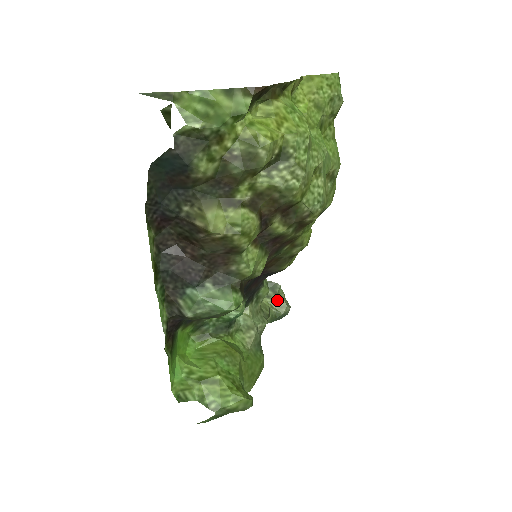
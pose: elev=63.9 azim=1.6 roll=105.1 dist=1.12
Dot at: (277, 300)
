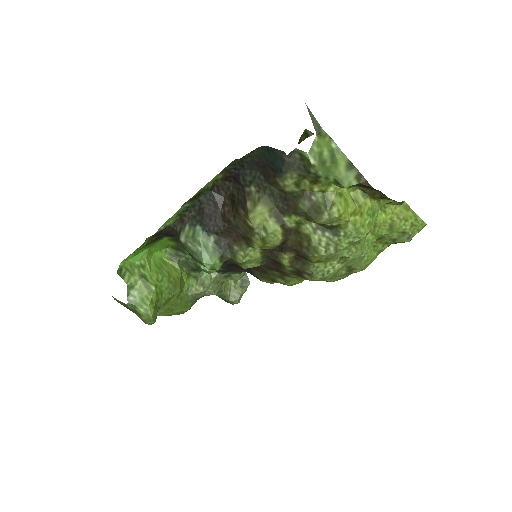
Dot at: (237, 290)
